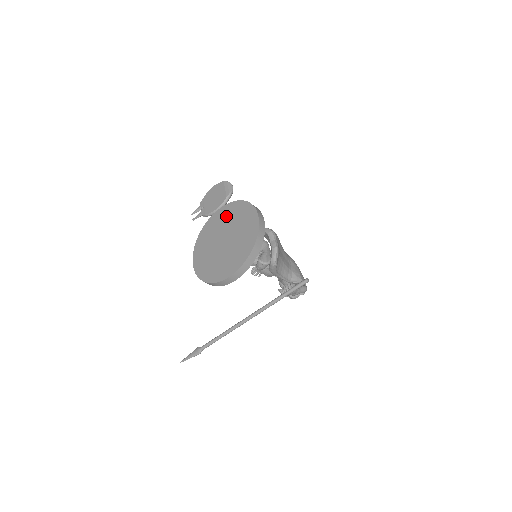
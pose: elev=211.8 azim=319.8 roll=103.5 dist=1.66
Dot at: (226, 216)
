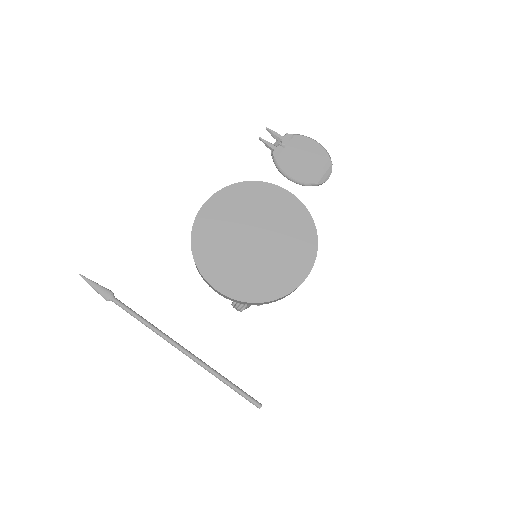
Dot at: (287, 216)
